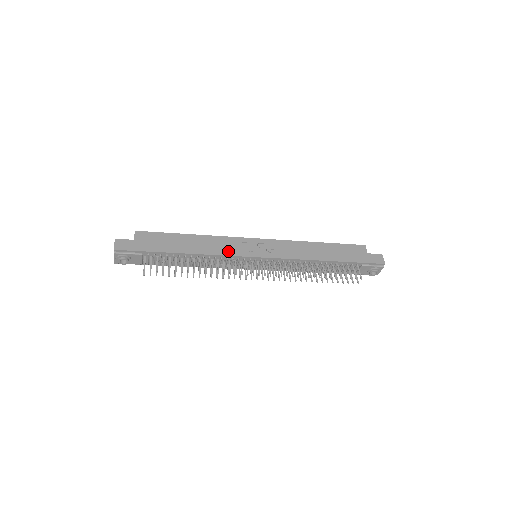
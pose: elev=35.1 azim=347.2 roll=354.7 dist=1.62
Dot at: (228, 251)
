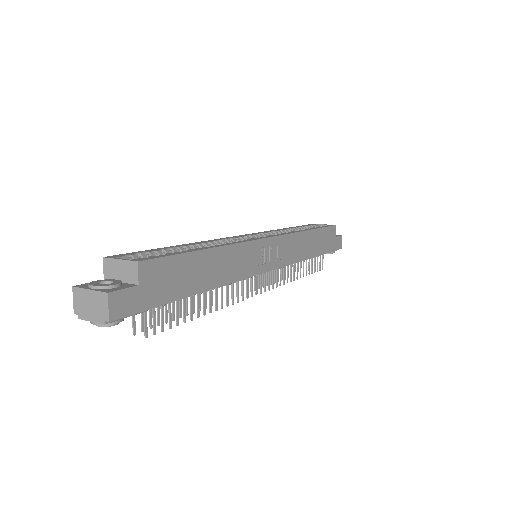
Dot at: (246, 270)
